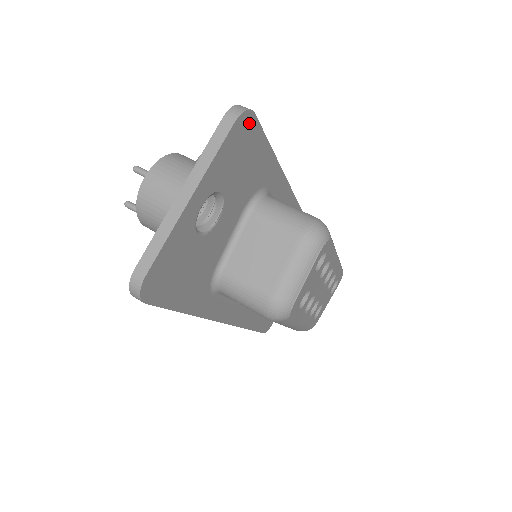
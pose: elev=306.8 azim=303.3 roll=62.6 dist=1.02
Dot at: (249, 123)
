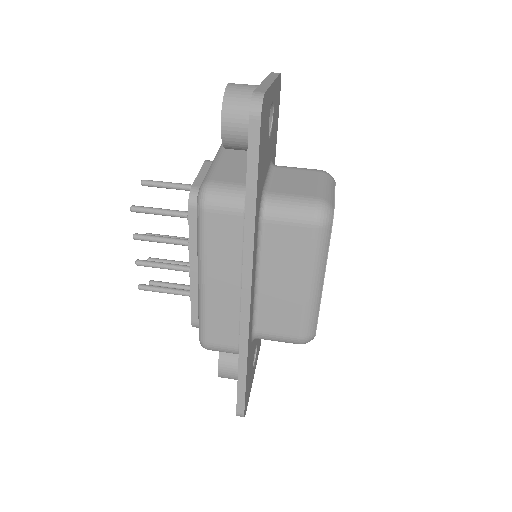
Dot at: (280, 90)
